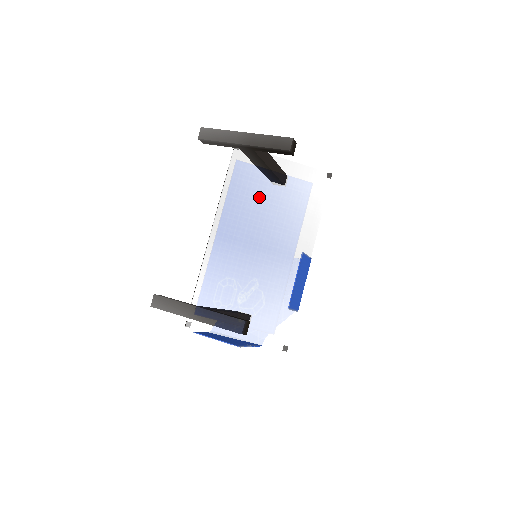
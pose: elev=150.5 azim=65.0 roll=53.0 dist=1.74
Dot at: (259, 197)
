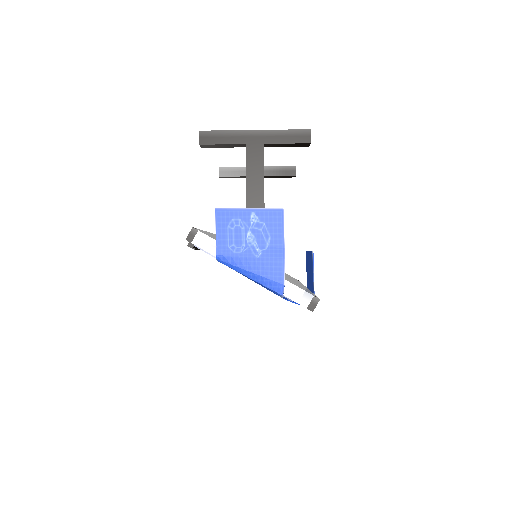
Dot at: occluded
